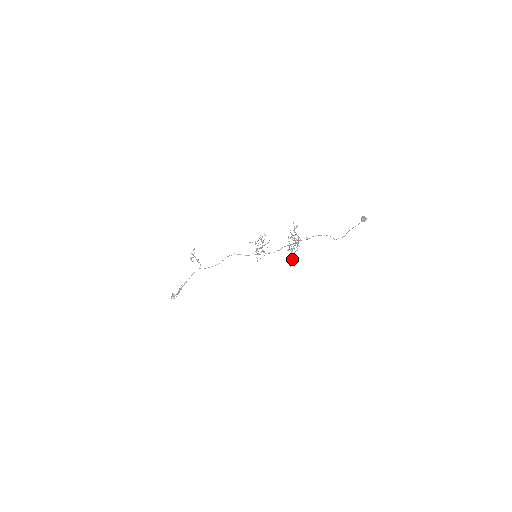
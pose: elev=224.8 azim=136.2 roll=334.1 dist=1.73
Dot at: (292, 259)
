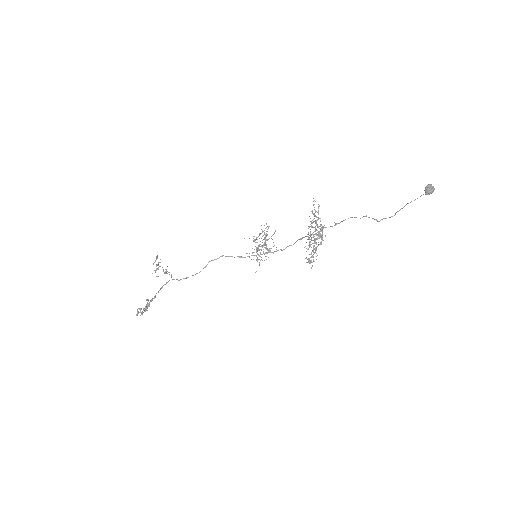
Dot at: occluded
